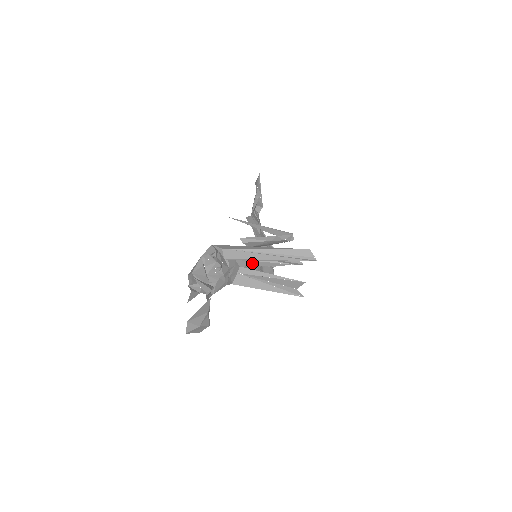
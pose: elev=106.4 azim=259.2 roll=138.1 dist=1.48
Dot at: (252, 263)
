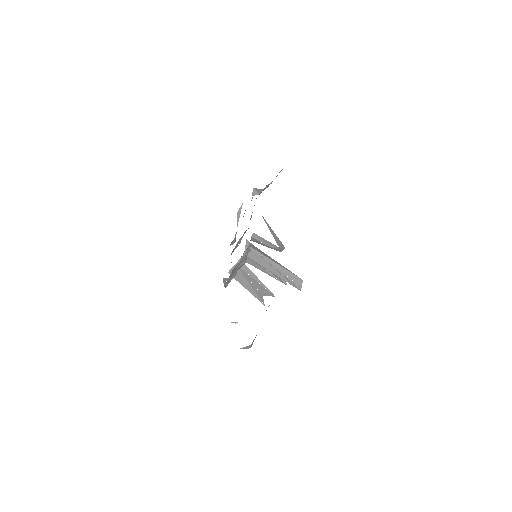
Dot at: (253, 263)
